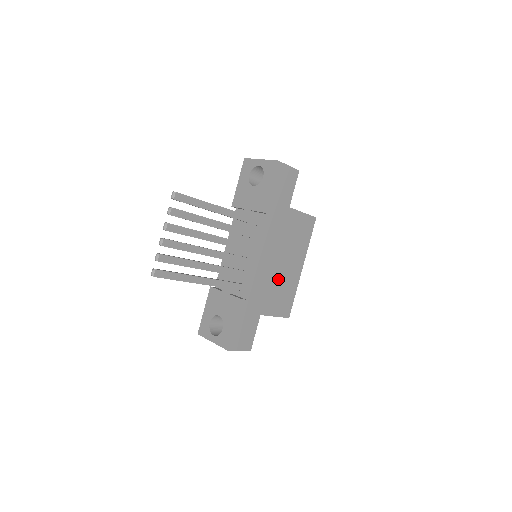
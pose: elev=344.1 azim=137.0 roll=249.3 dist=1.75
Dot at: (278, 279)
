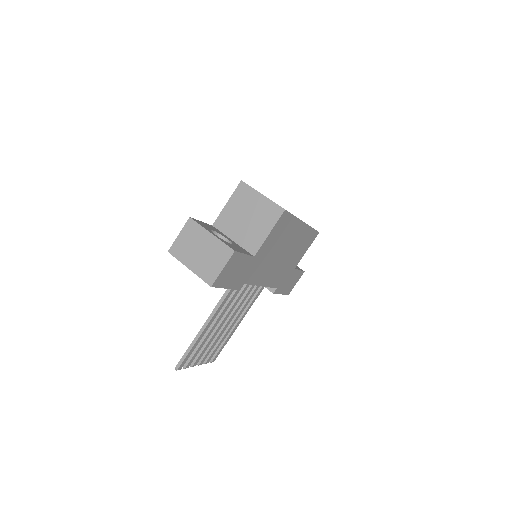
Dot at: (289, 255)
